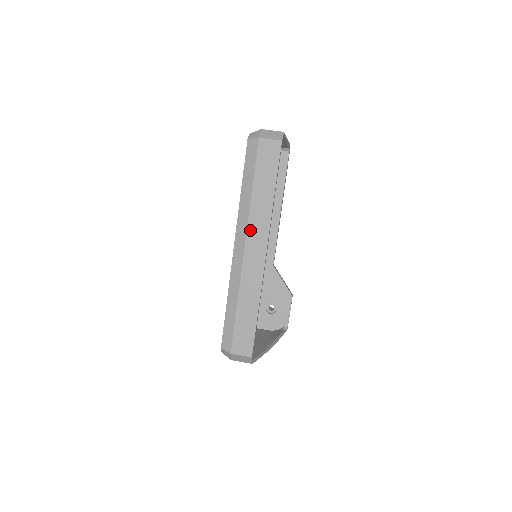
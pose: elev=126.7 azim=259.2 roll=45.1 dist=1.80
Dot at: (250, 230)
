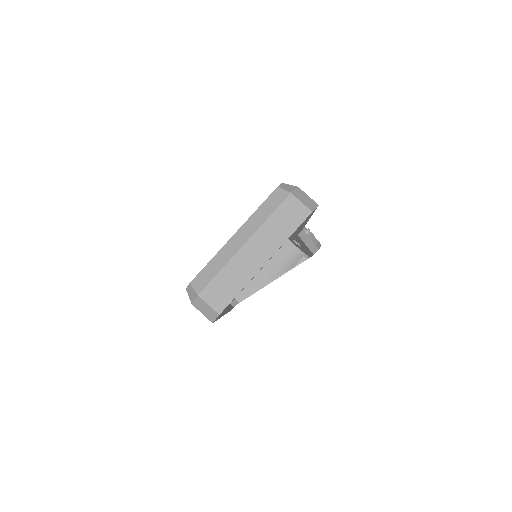
Dot at: occluded
